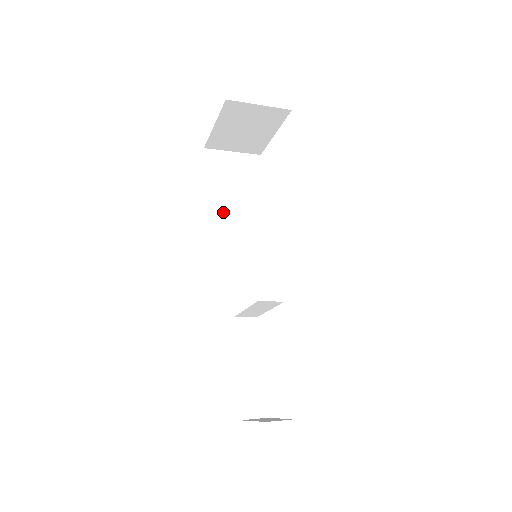
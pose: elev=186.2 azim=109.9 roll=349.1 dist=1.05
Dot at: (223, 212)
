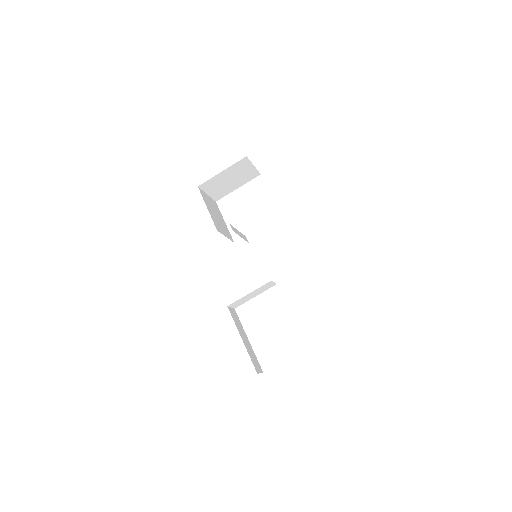
Dot at: occluded
